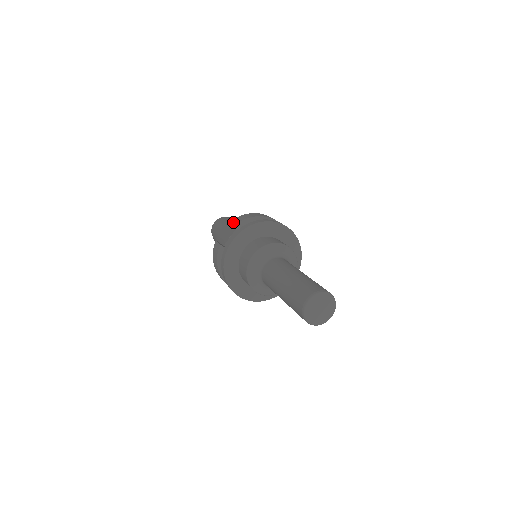
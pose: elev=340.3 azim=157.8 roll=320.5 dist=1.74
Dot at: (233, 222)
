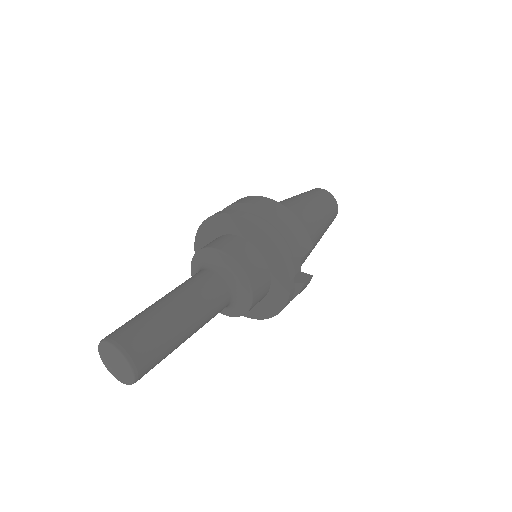
Dot at: occluded
